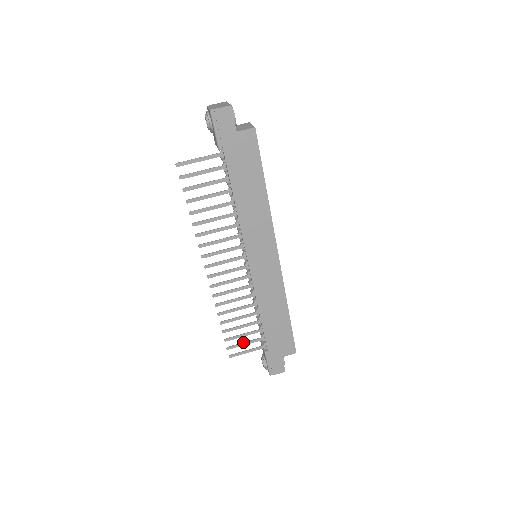
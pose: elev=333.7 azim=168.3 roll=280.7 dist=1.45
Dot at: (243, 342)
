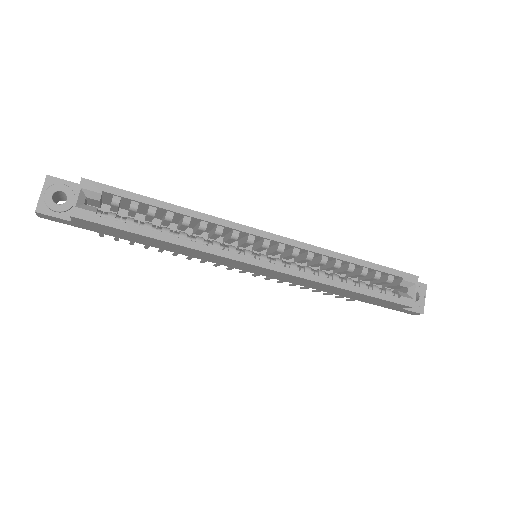
Dot at: occluded
